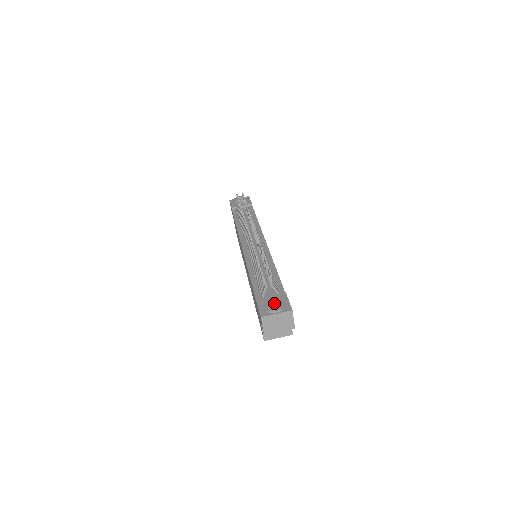
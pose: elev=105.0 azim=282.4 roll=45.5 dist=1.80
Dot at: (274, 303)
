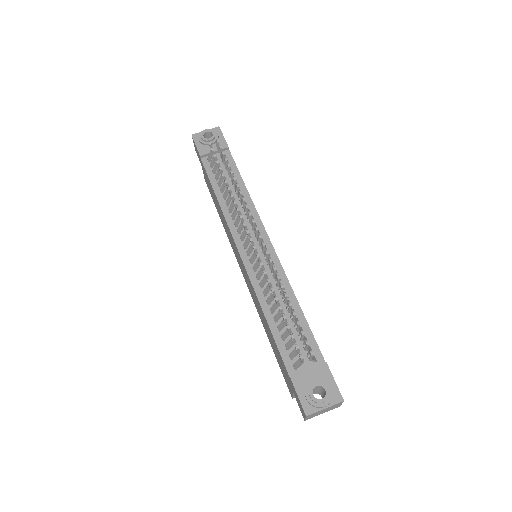
Dot at: (317, 387)
